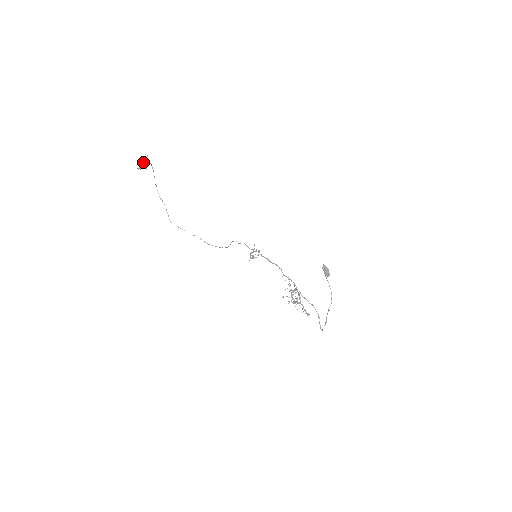
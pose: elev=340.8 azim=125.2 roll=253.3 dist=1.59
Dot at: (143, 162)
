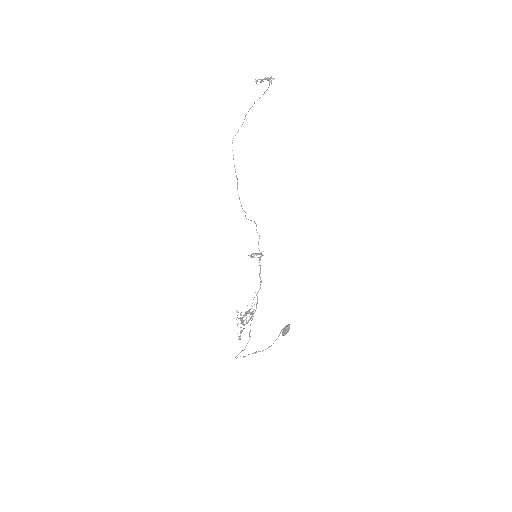
Dot at: (265, 79)
